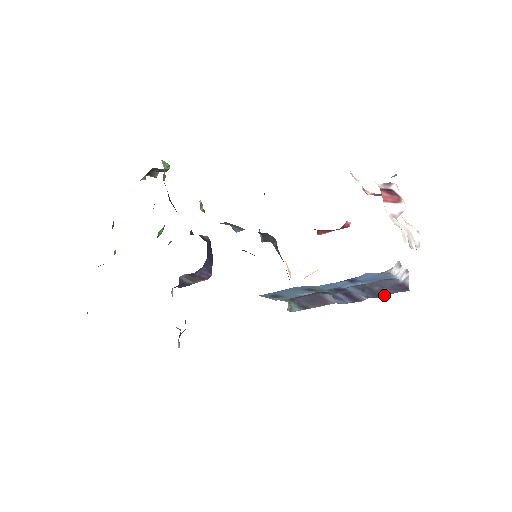
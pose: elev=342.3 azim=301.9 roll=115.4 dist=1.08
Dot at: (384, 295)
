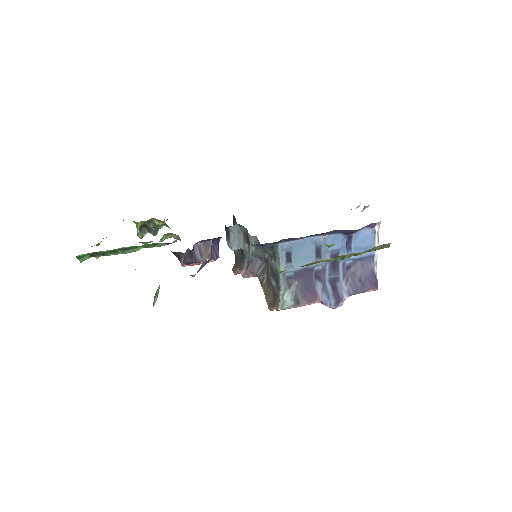
Dot at: (361, 290)
